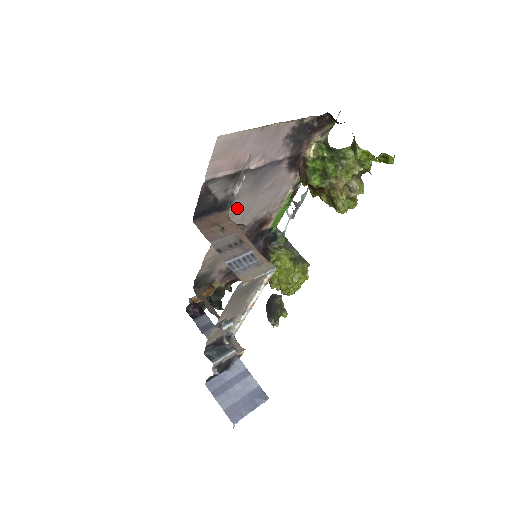
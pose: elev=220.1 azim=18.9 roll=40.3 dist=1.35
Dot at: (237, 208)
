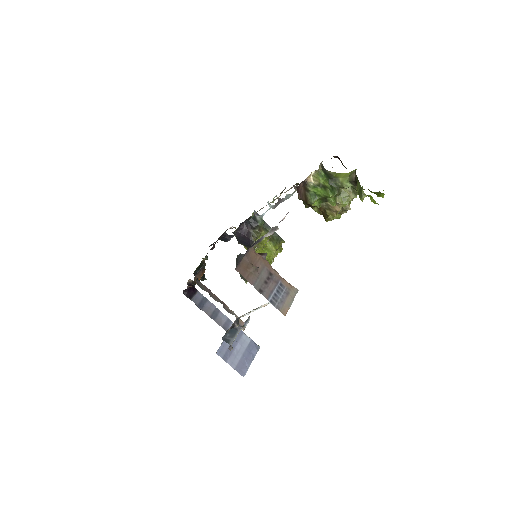
Dot at: occluded
